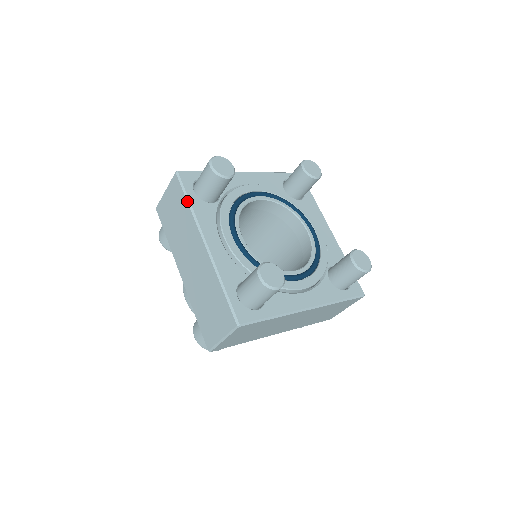
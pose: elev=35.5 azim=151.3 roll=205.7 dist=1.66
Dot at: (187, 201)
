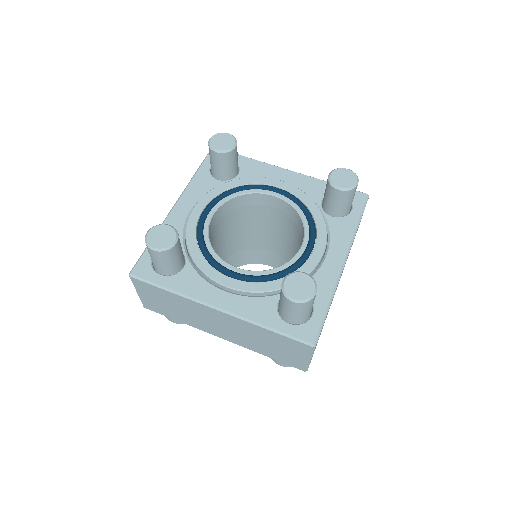
Dot at: (197, 170)
